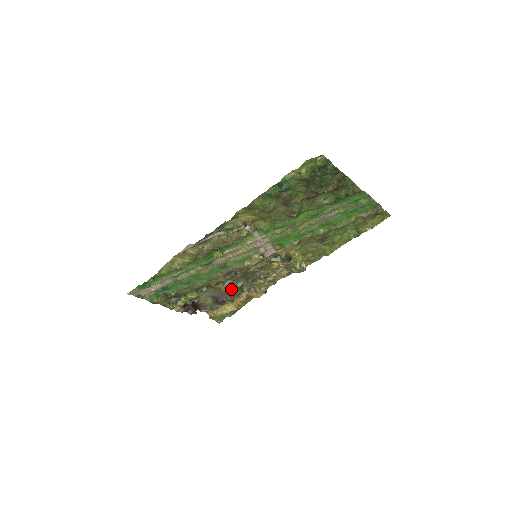
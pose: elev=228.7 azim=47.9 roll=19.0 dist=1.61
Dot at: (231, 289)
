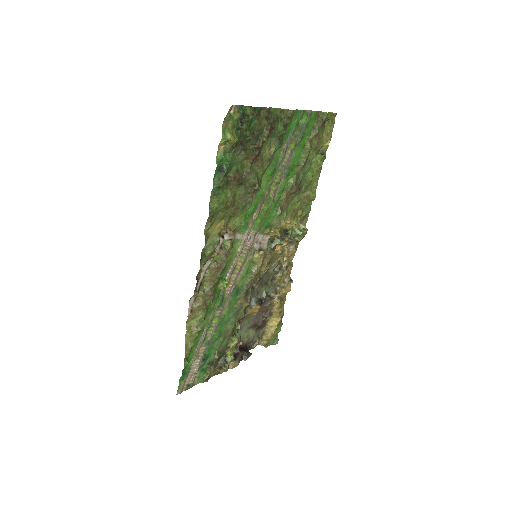
Dot at: (261, 305)
